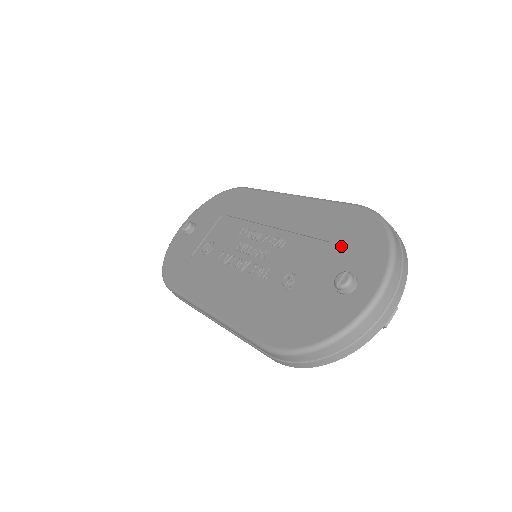
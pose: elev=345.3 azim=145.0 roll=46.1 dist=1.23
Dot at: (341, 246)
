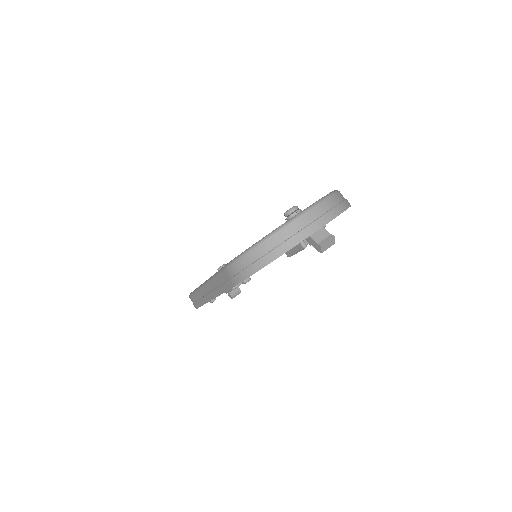
Dot at: occluded
